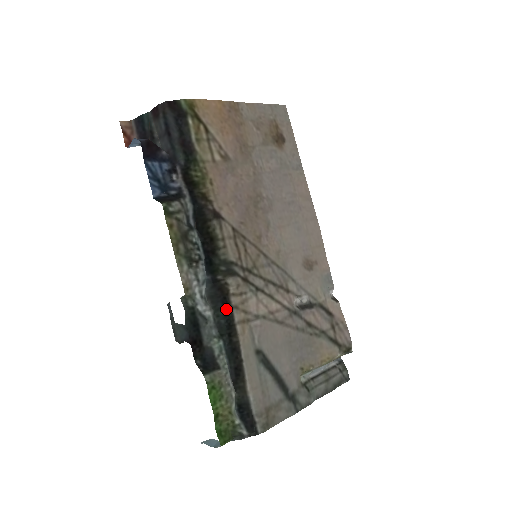
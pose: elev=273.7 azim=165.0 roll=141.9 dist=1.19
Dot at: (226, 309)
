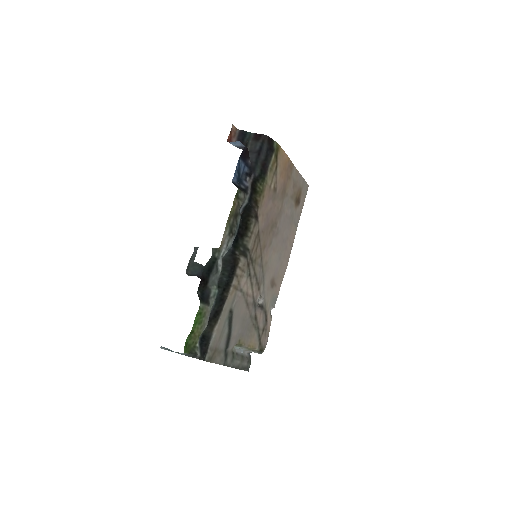
Dot at: (231, 273)
